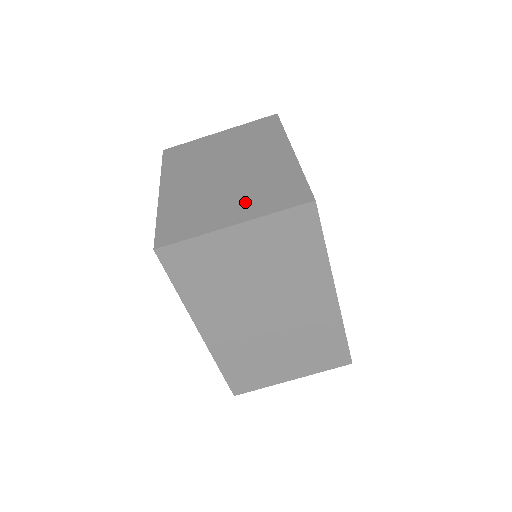
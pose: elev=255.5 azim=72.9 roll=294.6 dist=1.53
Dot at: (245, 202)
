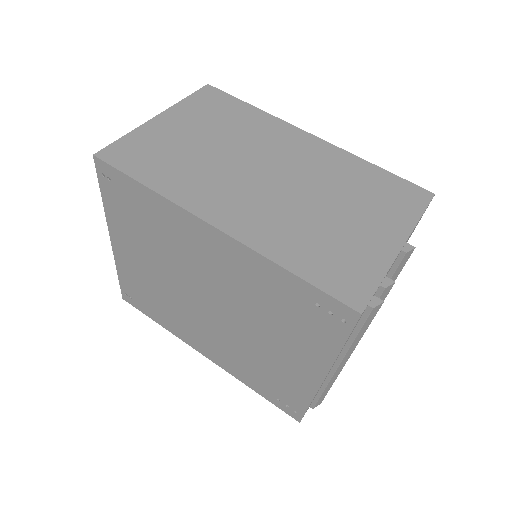
Dot at: occluded
